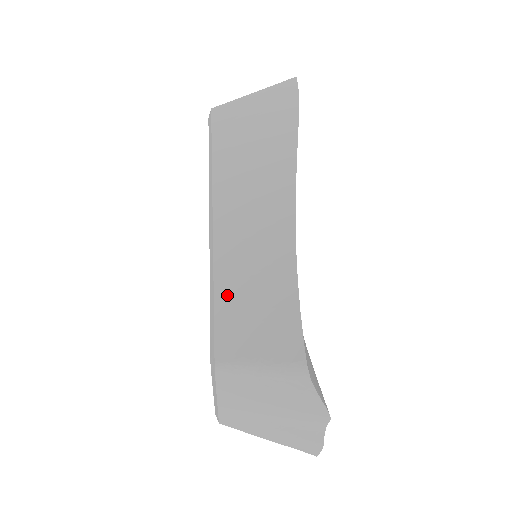
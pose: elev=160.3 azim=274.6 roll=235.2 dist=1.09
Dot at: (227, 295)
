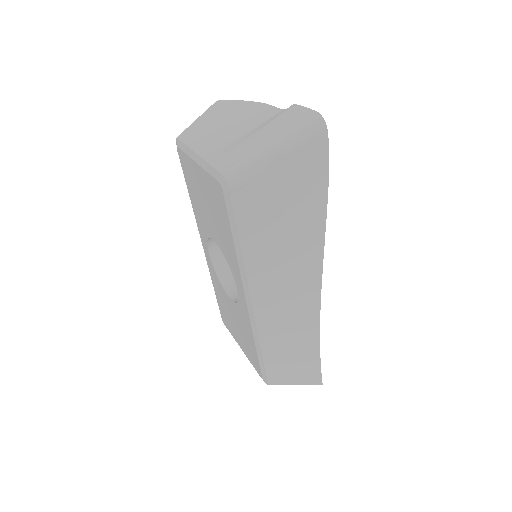
Dot at: (272, 356)
